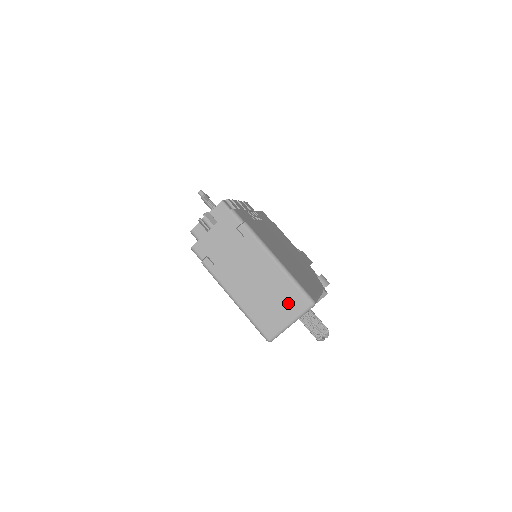
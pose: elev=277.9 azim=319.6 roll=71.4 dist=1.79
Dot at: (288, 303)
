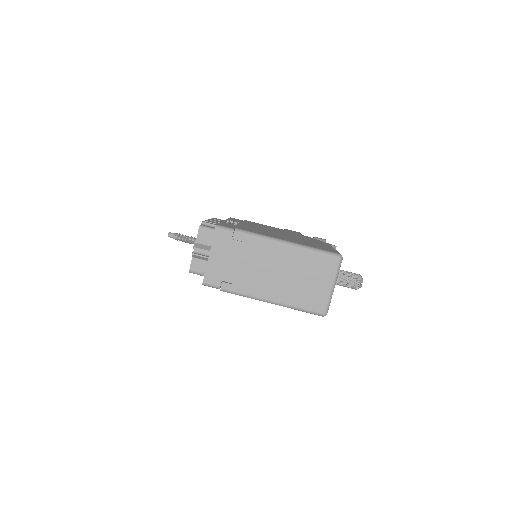
Dot at: (320, 271)
